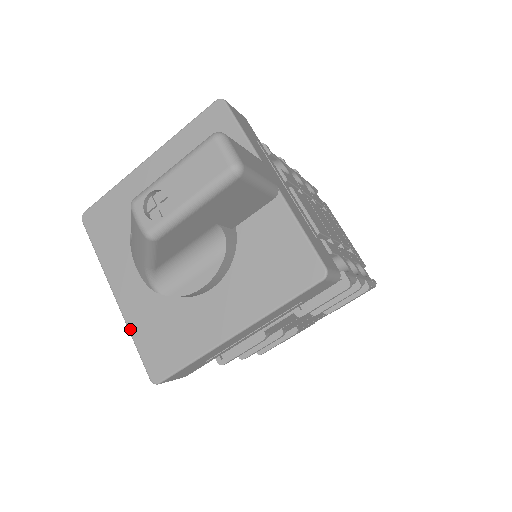
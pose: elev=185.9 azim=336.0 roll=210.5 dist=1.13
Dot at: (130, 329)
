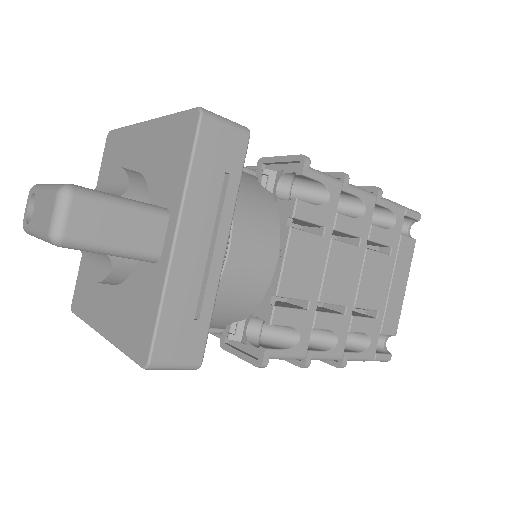
Dot at: (82, 256)
